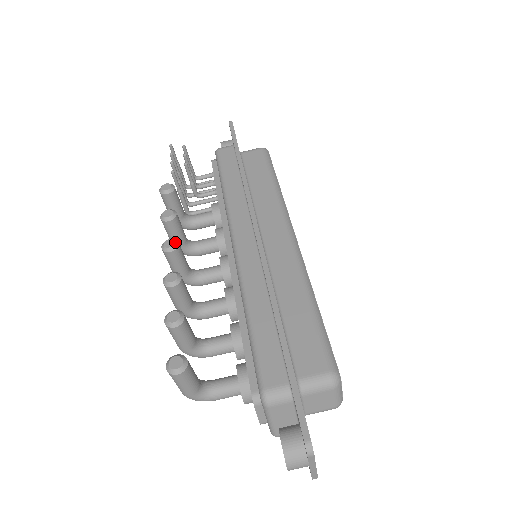
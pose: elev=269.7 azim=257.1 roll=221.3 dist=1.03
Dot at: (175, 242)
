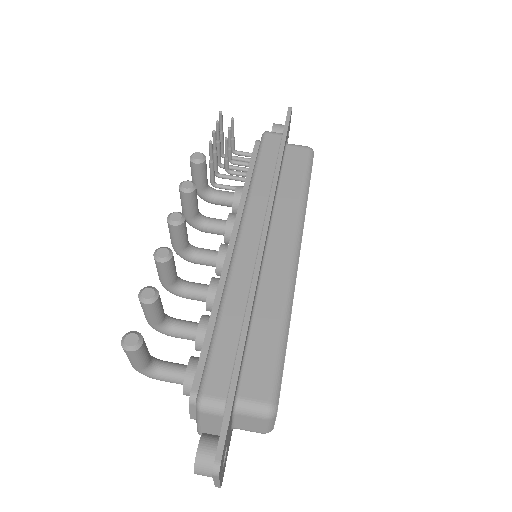
Dot at: (181, 218)
